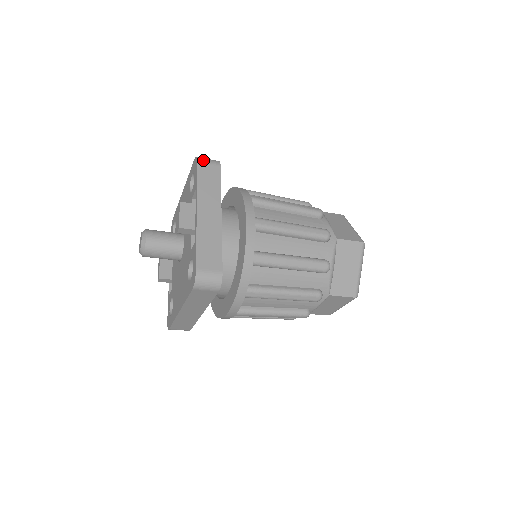
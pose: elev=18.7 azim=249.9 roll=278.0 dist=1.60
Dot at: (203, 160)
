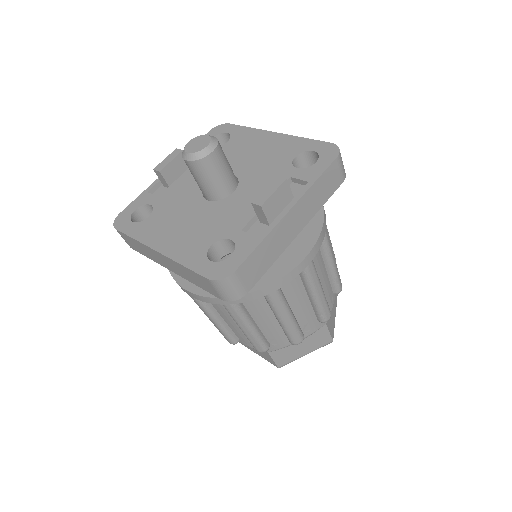
Dot at: (341, 160)
